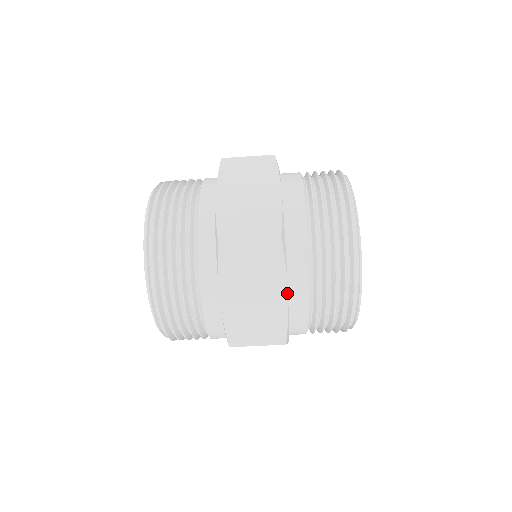
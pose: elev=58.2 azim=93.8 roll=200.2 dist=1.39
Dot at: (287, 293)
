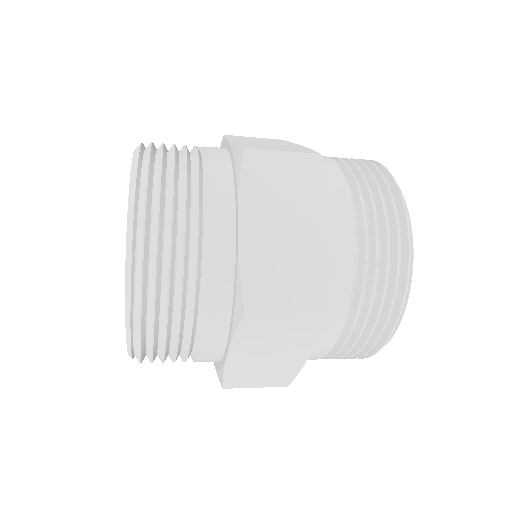
Dot at: (309, 354)
